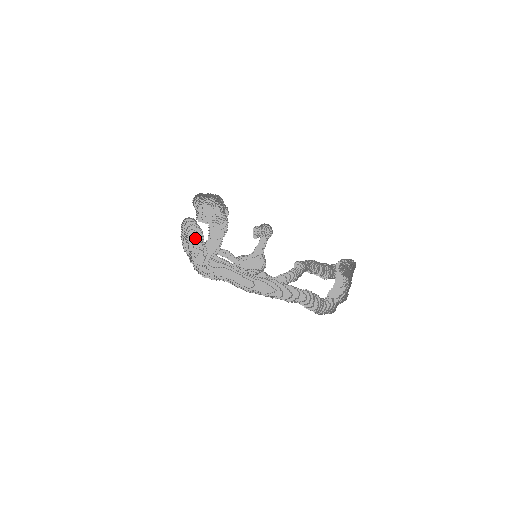
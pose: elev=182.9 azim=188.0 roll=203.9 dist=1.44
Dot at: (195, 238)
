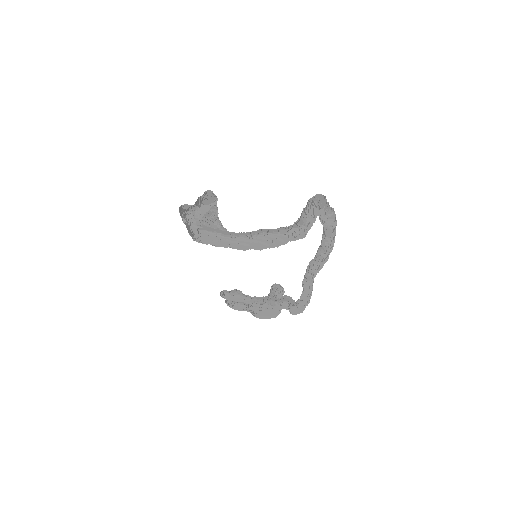
Dot at: (196, 232)
